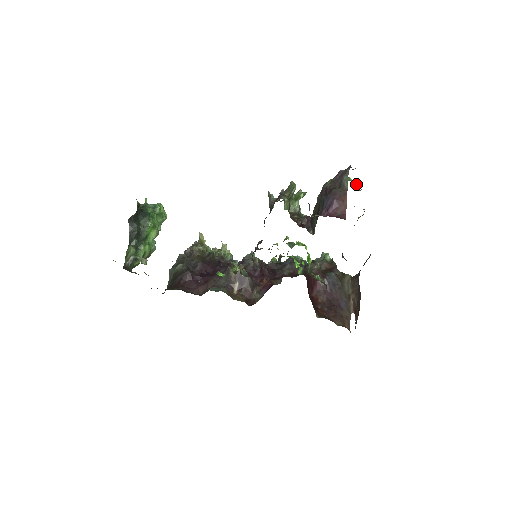
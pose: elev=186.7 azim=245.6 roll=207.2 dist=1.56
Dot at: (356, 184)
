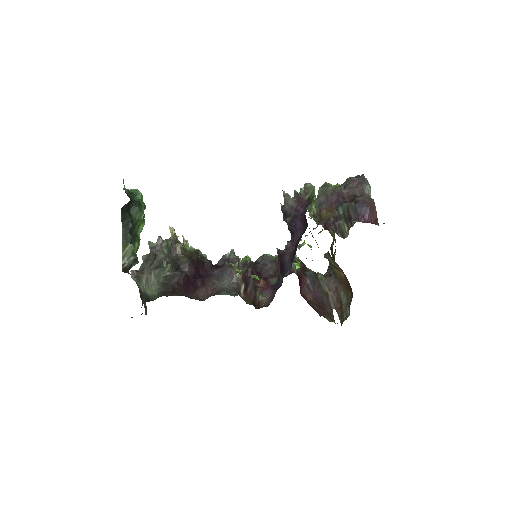
Dot at: occluded
